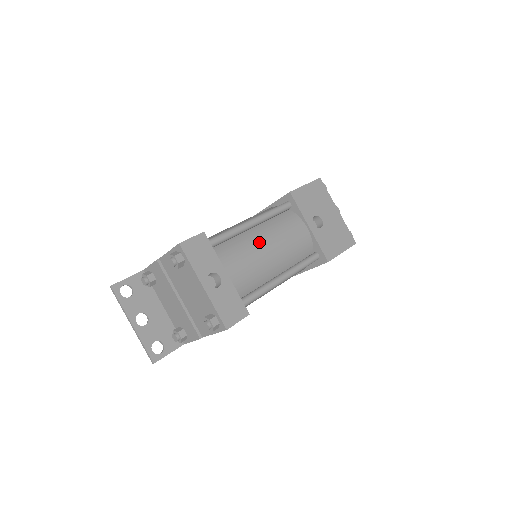
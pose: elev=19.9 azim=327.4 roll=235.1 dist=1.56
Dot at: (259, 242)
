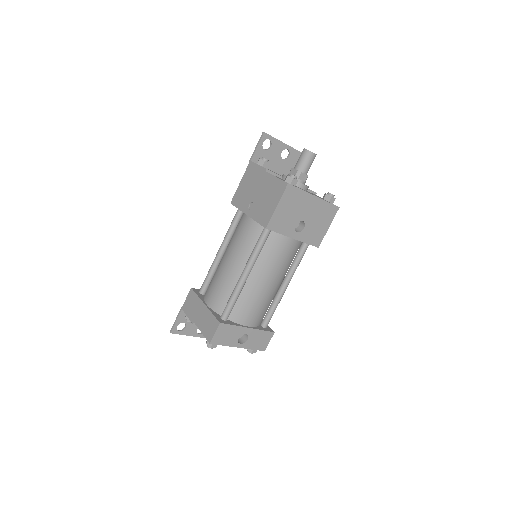
Dot at: (259, 286)
